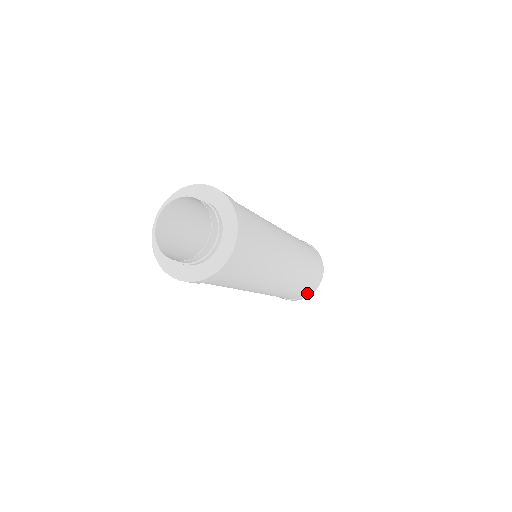
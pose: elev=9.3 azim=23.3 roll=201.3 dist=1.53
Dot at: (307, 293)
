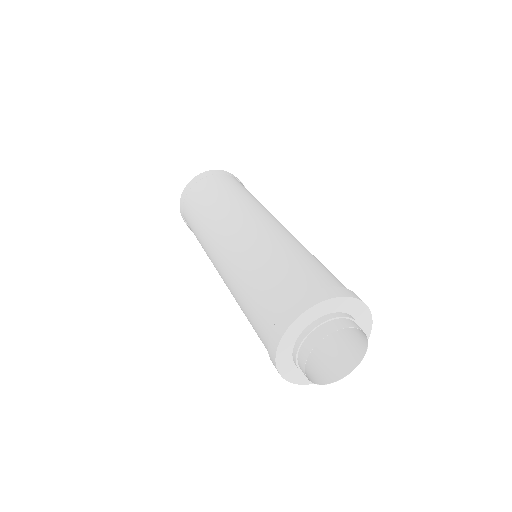
Dot at: occluded
